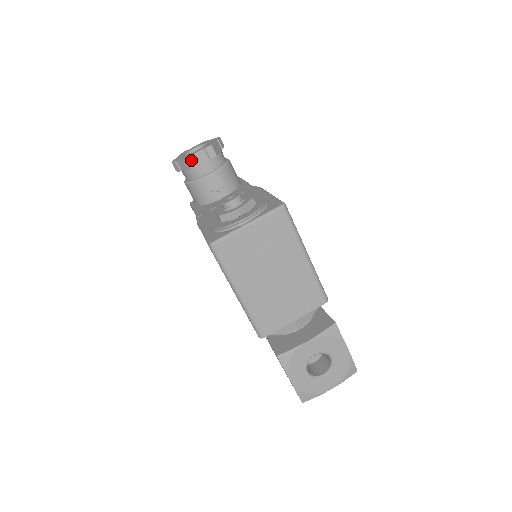
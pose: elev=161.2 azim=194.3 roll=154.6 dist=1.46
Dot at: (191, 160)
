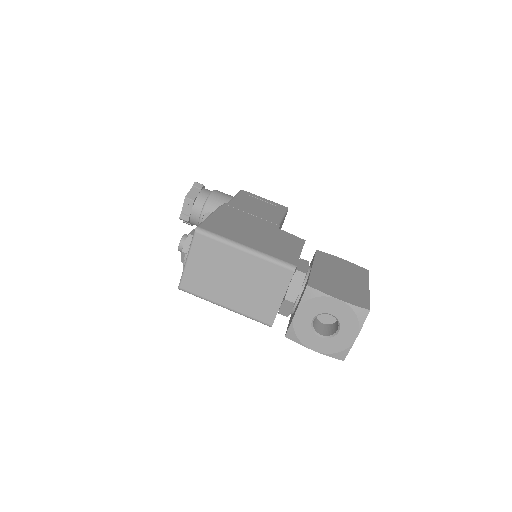
Dot at: (183, 217)
